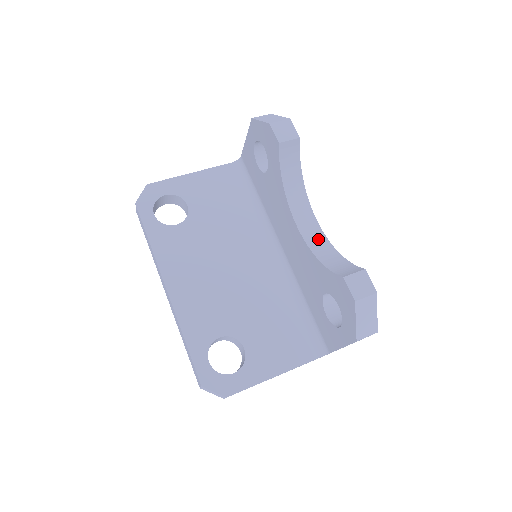
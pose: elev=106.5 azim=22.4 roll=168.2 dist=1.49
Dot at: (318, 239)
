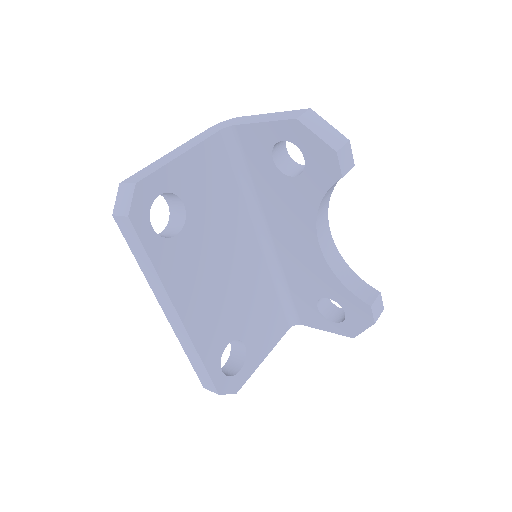
Dot at: (332, 253)
